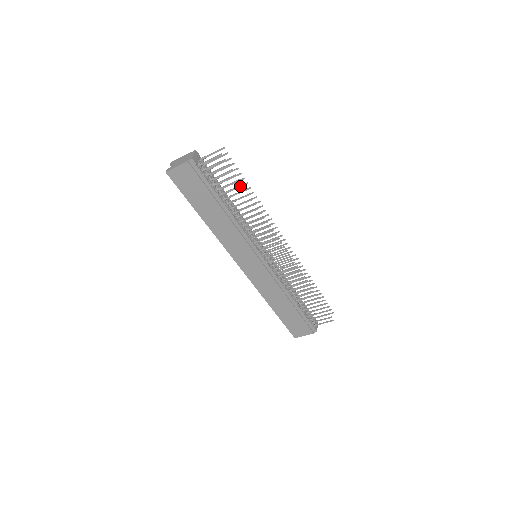
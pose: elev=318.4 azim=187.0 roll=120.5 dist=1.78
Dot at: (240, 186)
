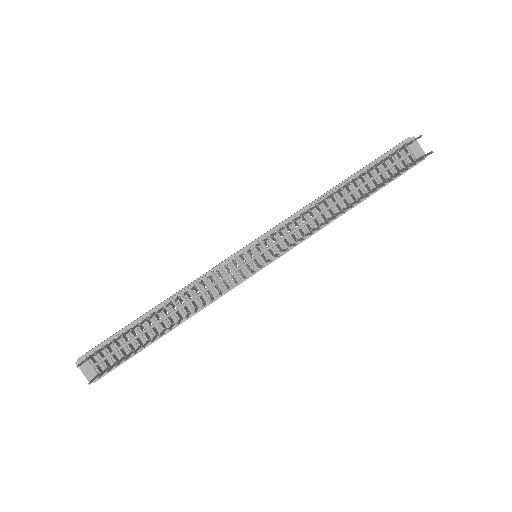
Dot at: occluded
